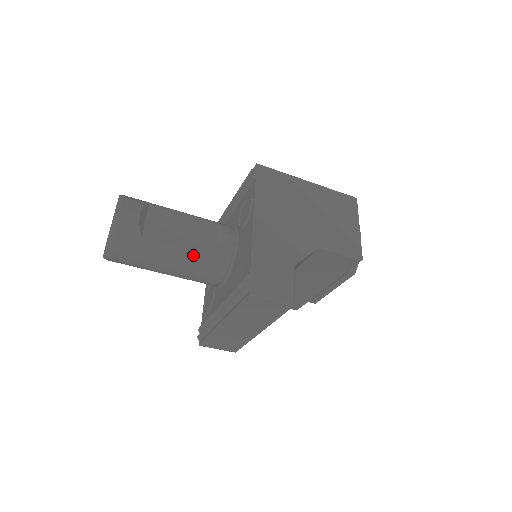
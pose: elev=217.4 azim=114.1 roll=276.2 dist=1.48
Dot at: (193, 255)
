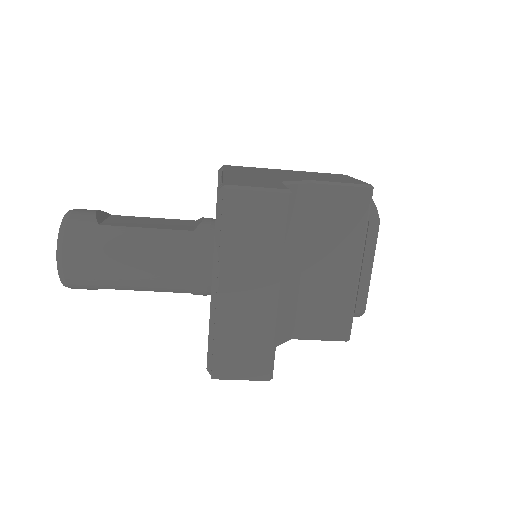
Dot at: (165, 233)
